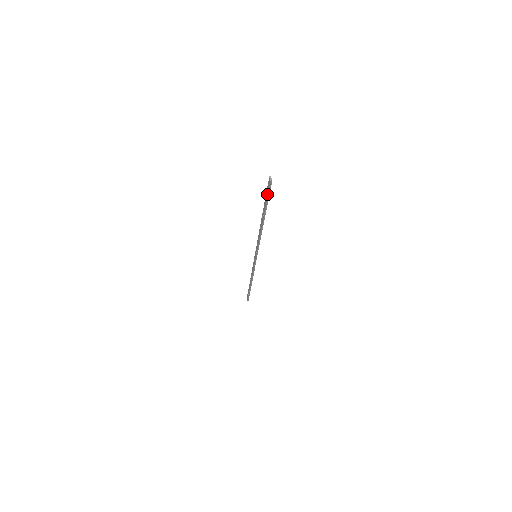
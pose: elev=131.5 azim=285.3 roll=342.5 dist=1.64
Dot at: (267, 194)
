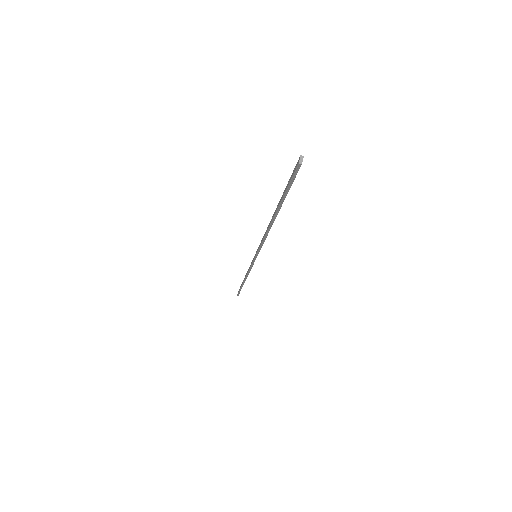
Dot at: (288, 182)
